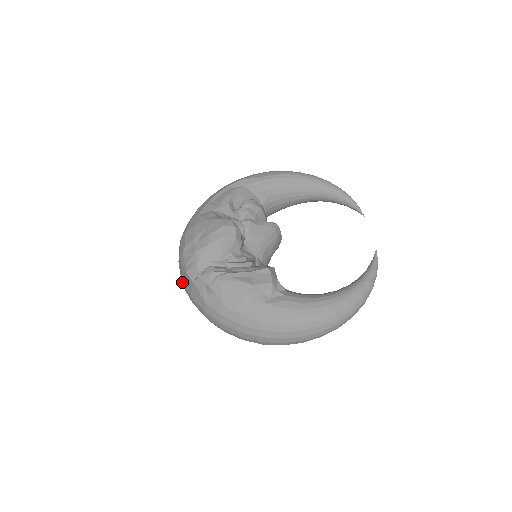
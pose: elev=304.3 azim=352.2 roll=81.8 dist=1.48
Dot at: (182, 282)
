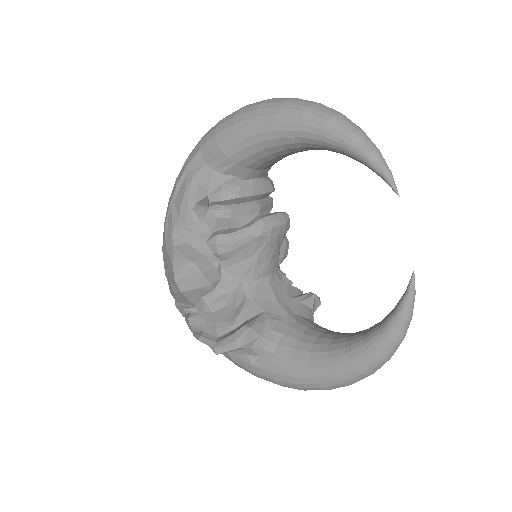
Dot at: occluded
